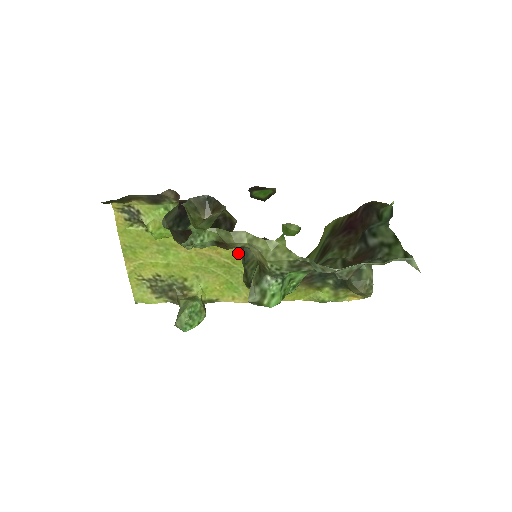
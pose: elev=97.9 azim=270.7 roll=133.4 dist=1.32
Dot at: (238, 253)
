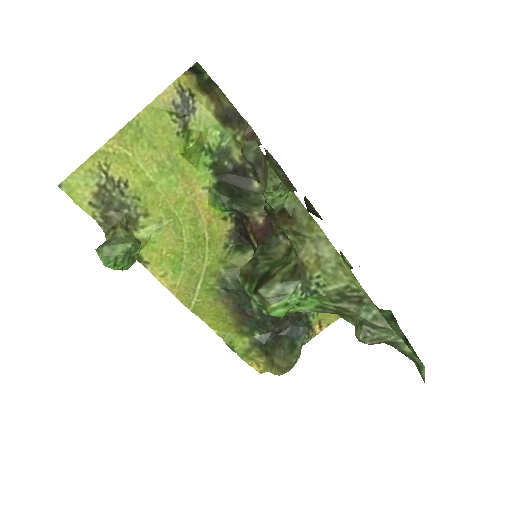
Dot at: (224, 239)
